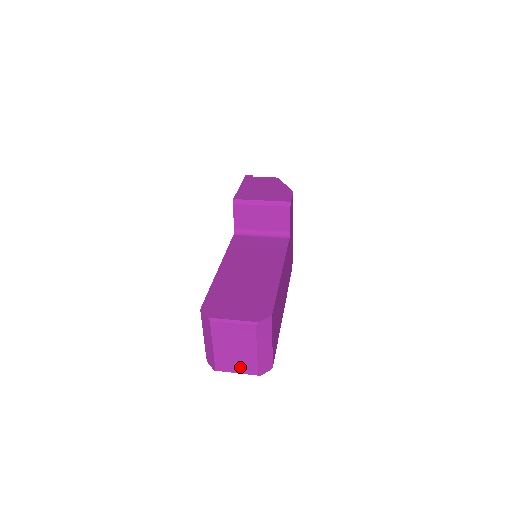
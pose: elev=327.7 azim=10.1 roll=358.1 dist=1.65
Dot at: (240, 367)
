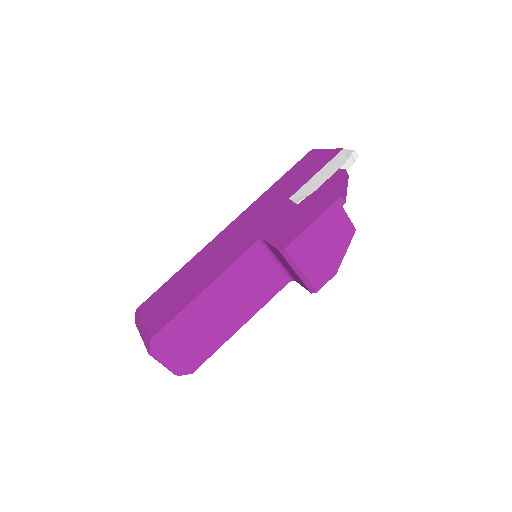
Dot at: occluded
